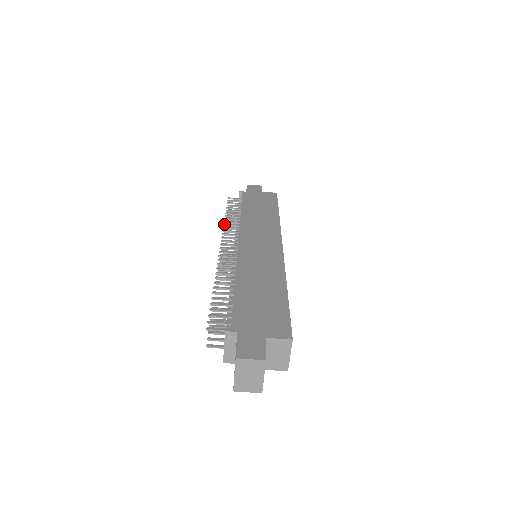
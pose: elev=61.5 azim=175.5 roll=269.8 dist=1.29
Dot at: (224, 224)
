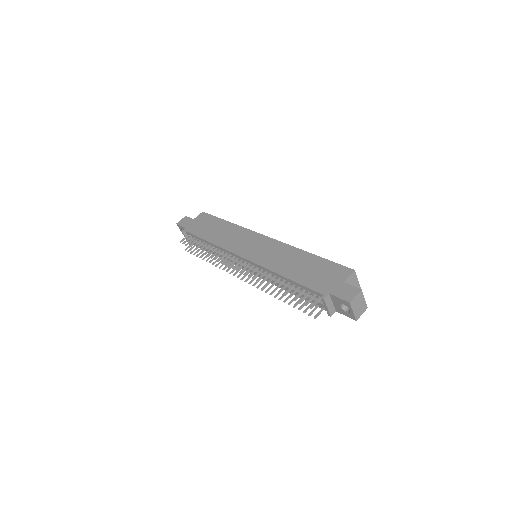
Dot at: (211, 258)
